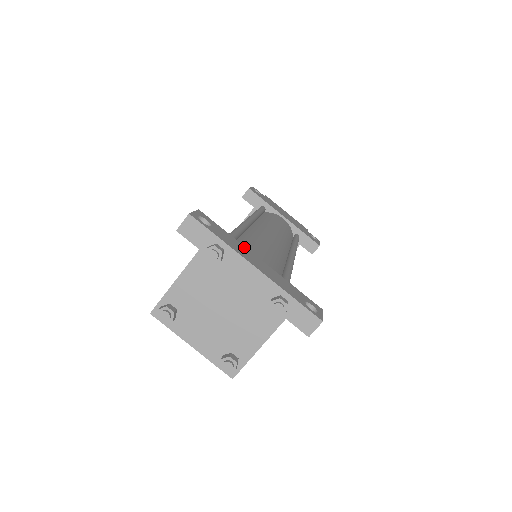
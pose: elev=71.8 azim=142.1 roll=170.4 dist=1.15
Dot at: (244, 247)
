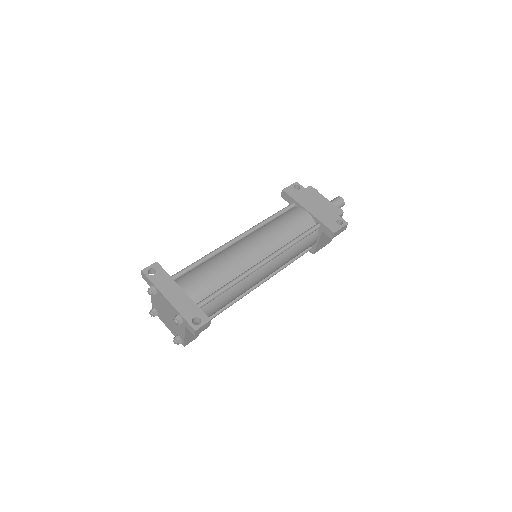
Dot at: (174, 283)
